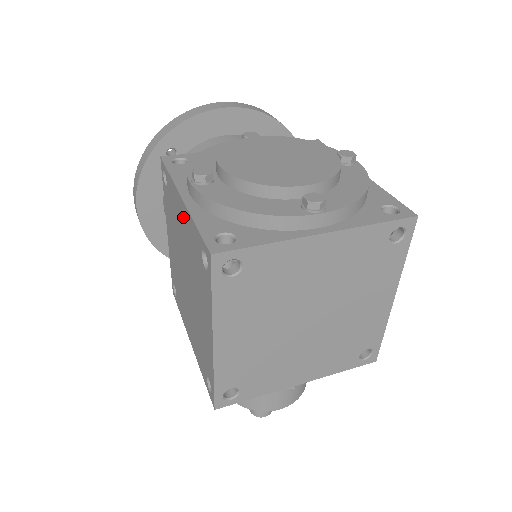
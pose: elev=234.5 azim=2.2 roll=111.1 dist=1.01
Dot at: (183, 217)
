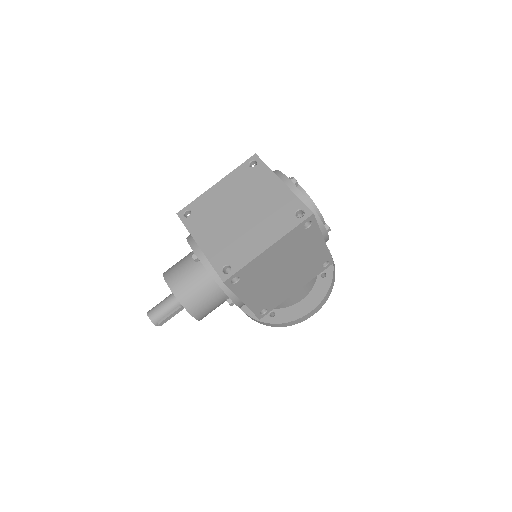
Dot at: occluded
